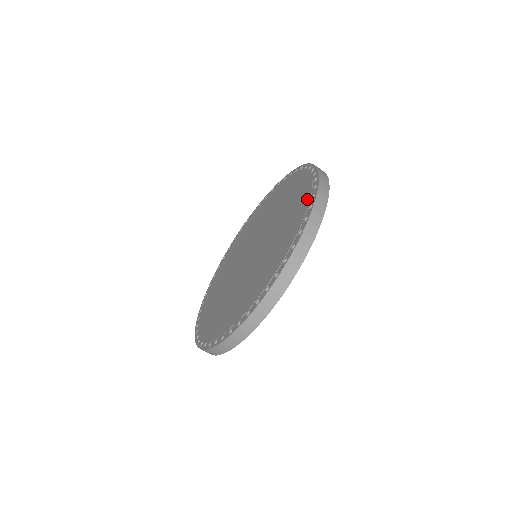
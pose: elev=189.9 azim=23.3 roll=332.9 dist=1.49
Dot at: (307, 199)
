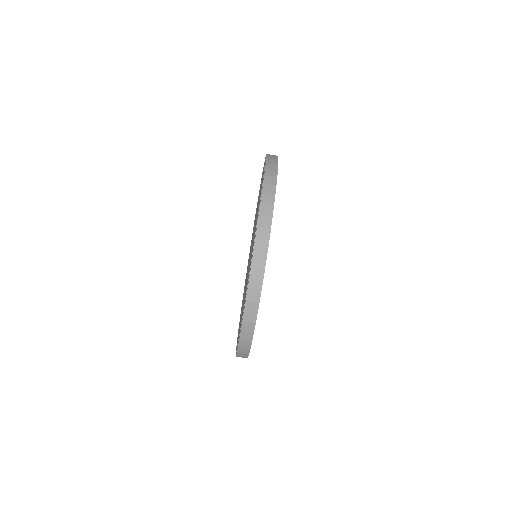
Dot at: occluded
